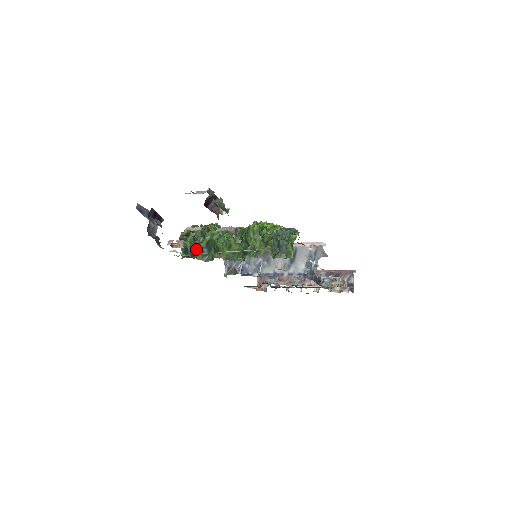
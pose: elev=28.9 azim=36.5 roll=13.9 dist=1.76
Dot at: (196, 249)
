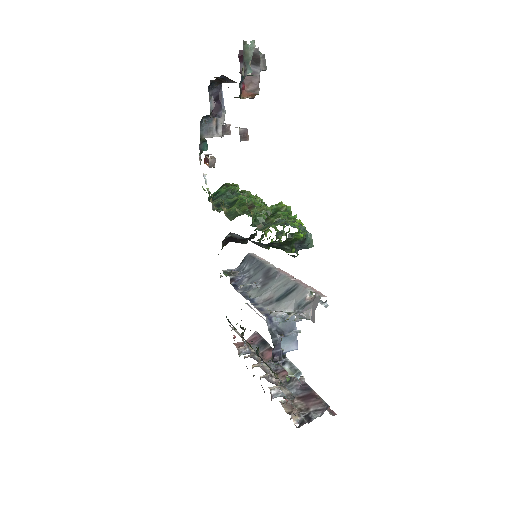
Dot at: (222, 197)
